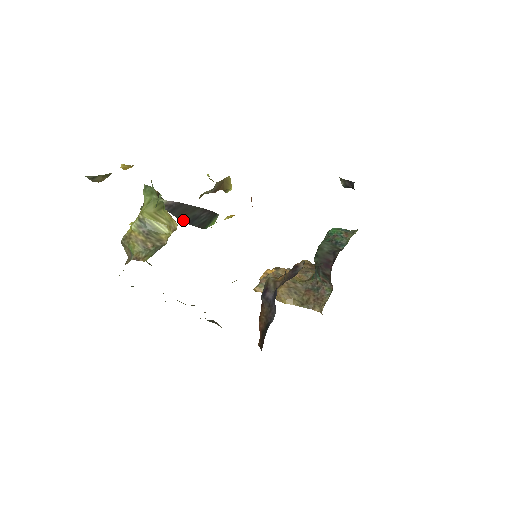
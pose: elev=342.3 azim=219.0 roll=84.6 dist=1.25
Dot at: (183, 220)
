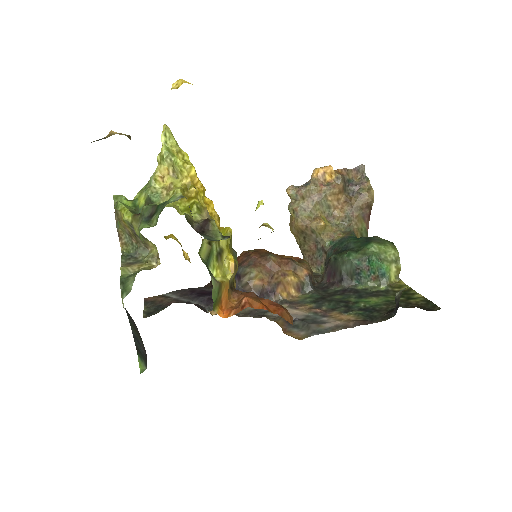
Dot at: (131, 327)
